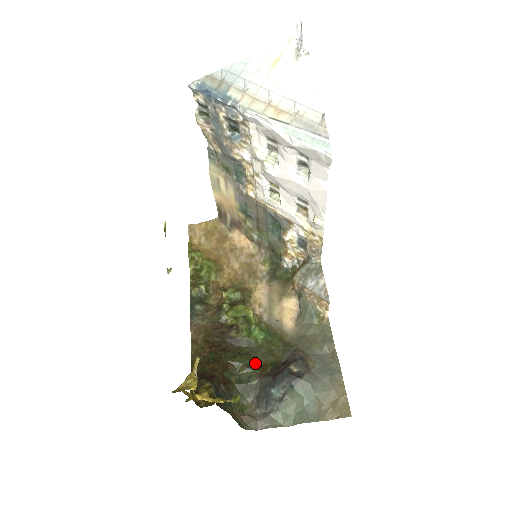
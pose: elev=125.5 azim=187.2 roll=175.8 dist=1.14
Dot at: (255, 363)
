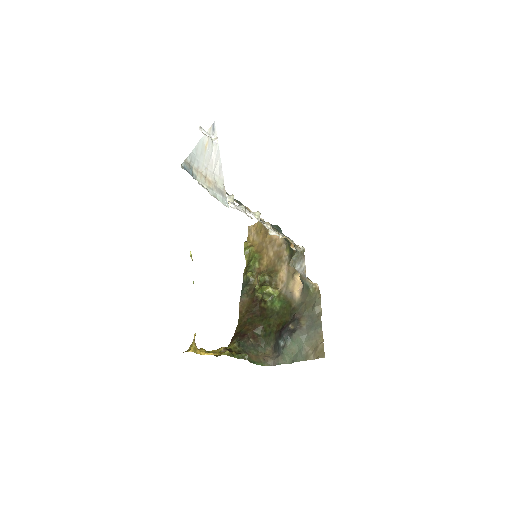
Dot at: (274, 323)
